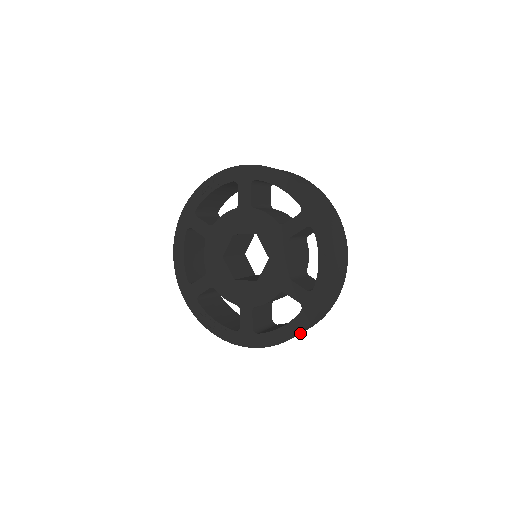
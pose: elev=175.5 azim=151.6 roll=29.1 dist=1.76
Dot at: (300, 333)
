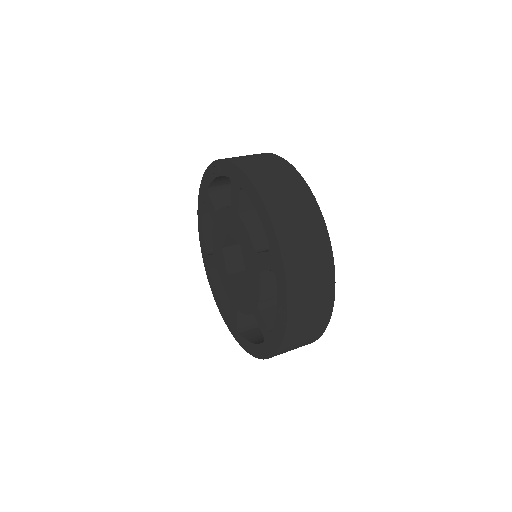
Dot at: occluded
